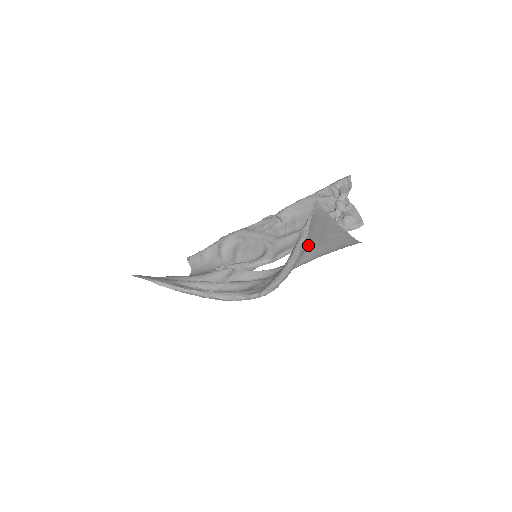
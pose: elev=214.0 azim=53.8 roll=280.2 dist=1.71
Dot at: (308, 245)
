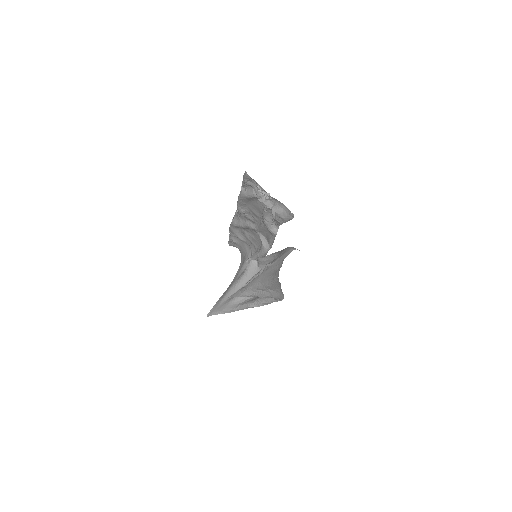
Dot at: occluded
